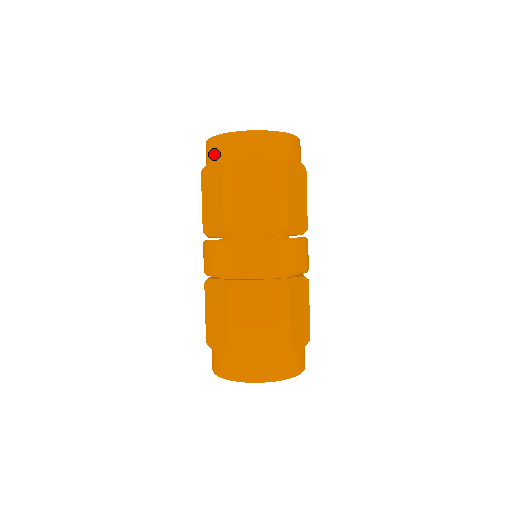
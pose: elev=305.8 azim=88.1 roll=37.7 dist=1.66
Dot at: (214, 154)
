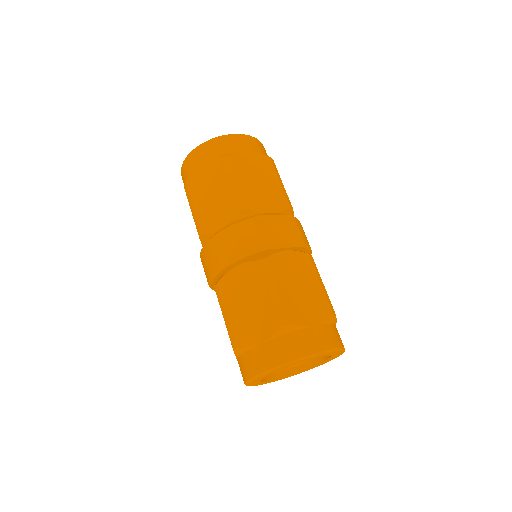
Dot at: (206, 157)
